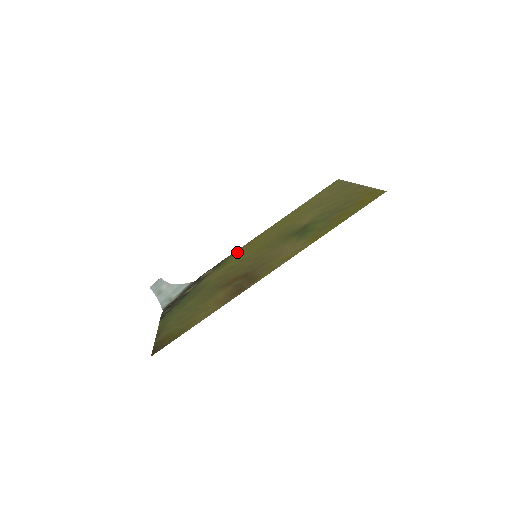
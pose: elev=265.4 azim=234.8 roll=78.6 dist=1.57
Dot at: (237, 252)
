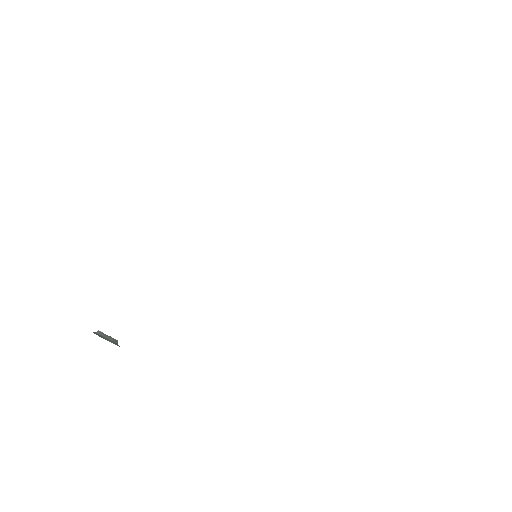
Dot at: occluded
